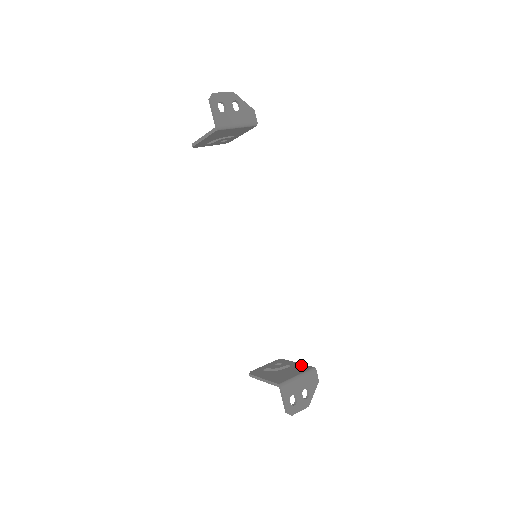
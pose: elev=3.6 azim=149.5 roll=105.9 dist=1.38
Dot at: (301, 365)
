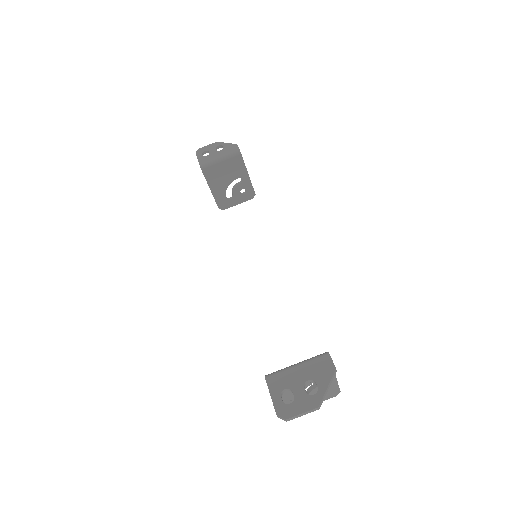
Dot at: occluded
